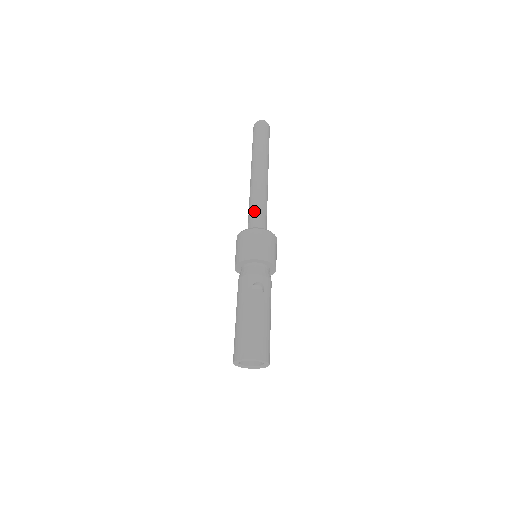
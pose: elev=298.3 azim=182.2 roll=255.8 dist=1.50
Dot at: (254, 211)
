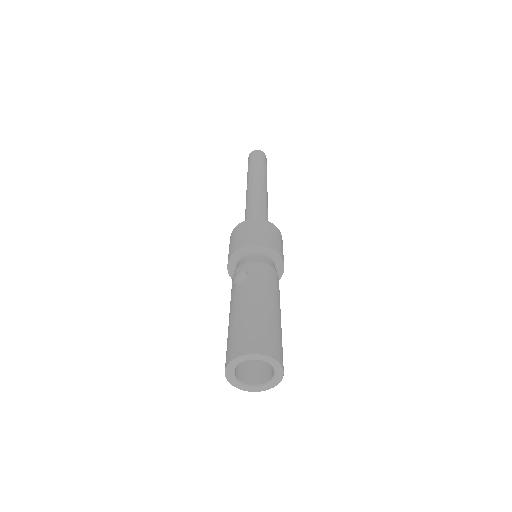
Dot at: (245, 219)
